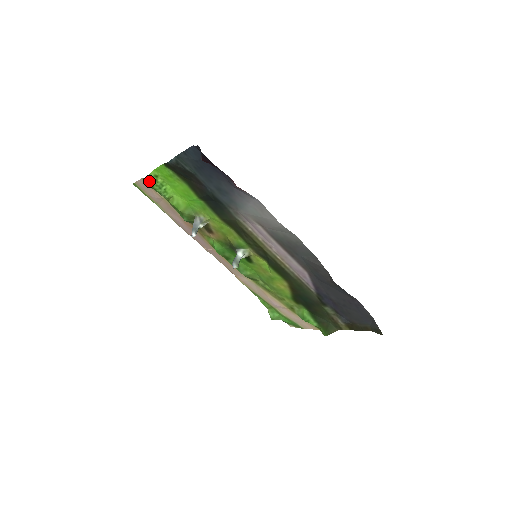
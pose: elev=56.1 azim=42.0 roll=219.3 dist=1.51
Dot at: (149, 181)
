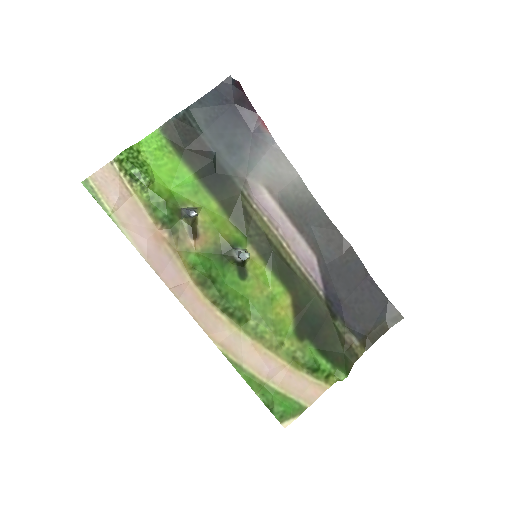
Dot at: (129, 155)
